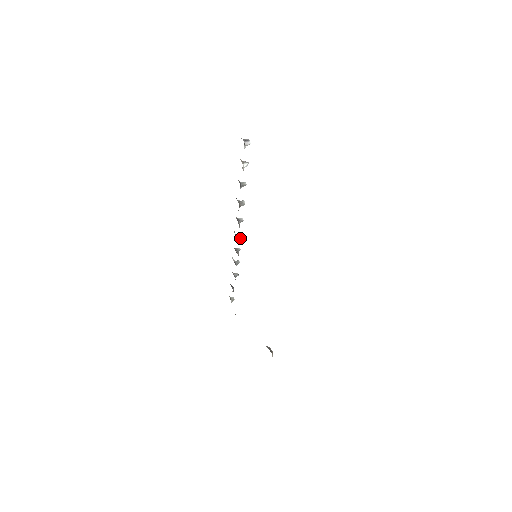
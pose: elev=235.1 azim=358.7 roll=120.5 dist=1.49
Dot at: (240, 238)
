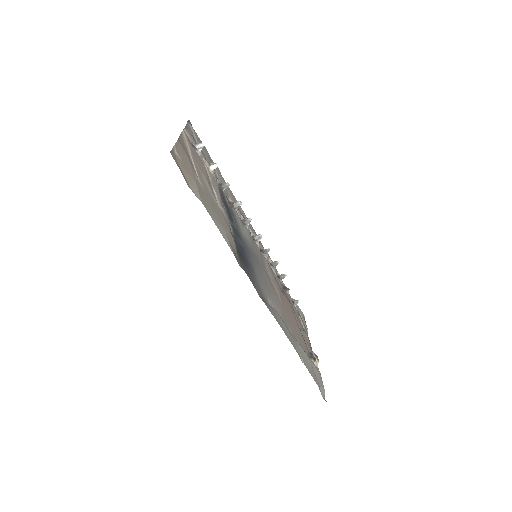
Dot at: (260, 238)
